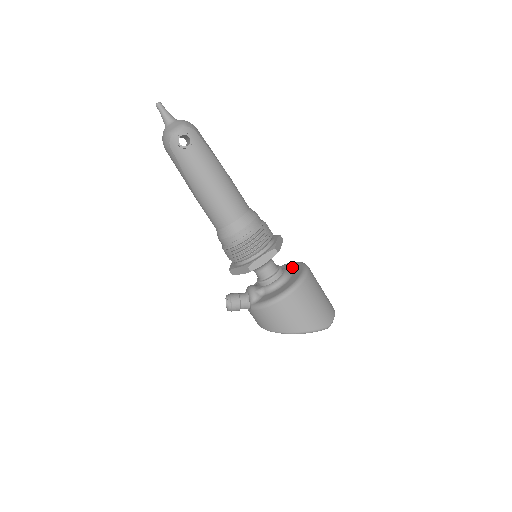
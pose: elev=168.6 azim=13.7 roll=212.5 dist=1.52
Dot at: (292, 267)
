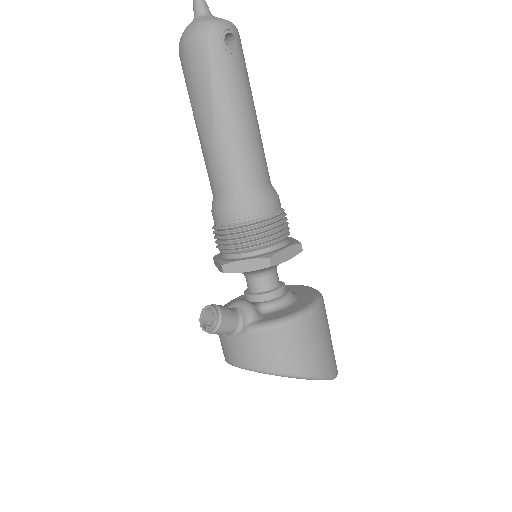
Dot at: occluded
